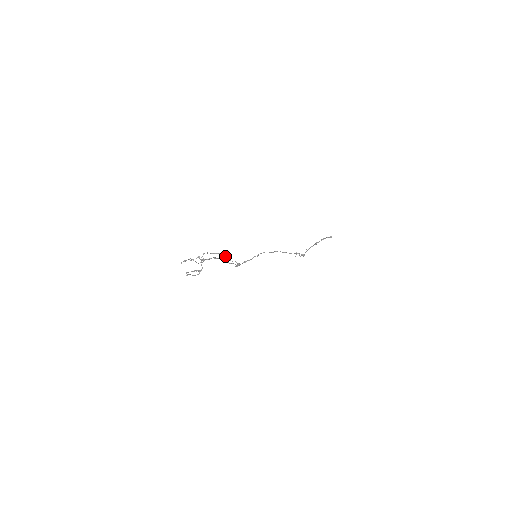
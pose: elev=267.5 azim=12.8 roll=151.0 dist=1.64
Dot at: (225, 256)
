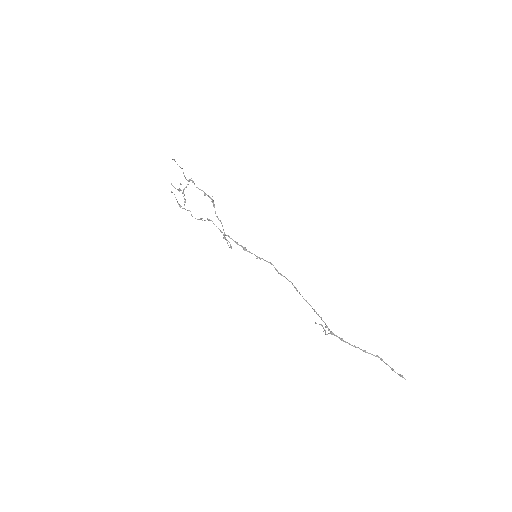
Dot at: occluded
